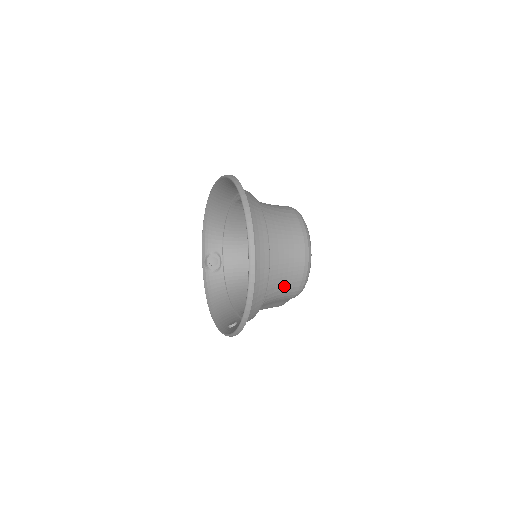
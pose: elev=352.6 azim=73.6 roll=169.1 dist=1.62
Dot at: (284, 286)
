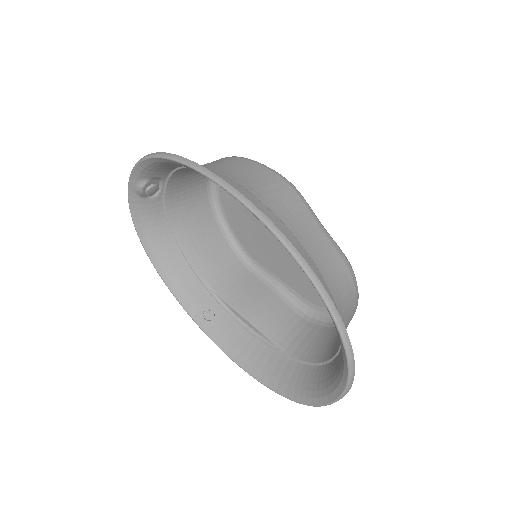
Dot at: (309, 339)
